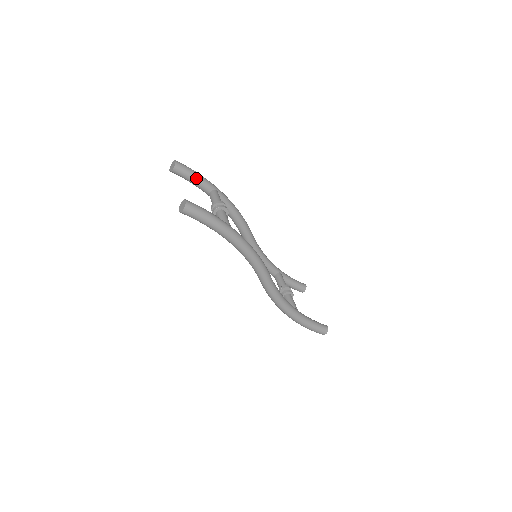
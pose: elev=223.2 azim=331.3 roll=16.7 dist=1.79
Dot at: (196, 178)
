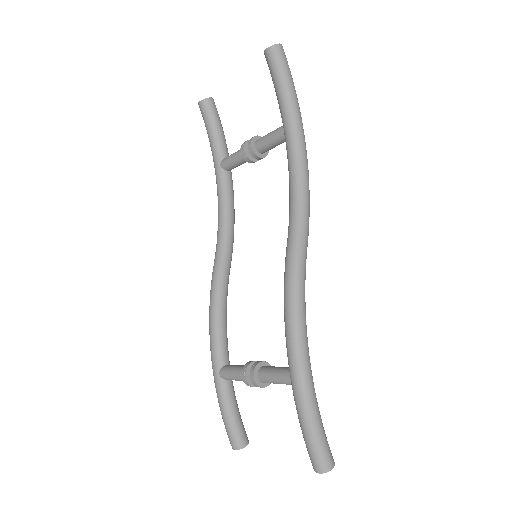
Dot at: (222, 131)
